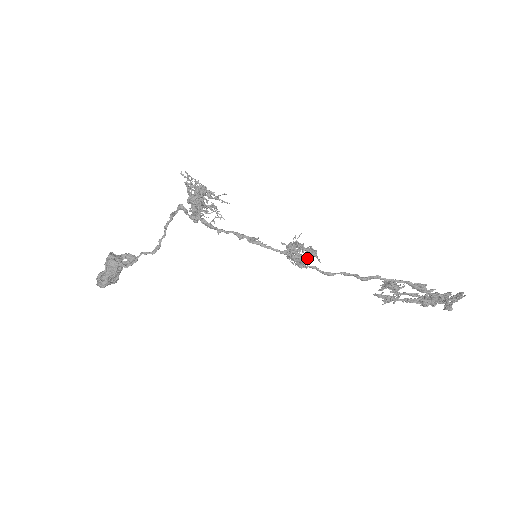
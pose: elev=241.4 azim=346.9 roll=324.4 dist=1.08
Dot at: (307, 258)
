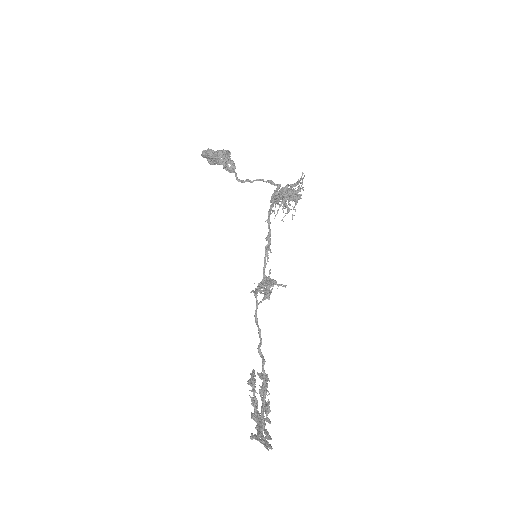
Dot at: (259, 291)
